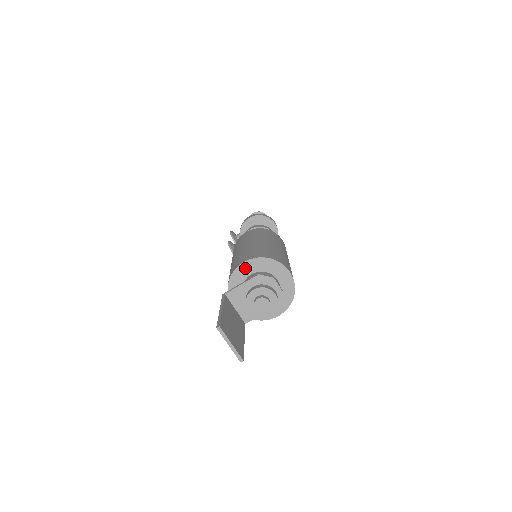
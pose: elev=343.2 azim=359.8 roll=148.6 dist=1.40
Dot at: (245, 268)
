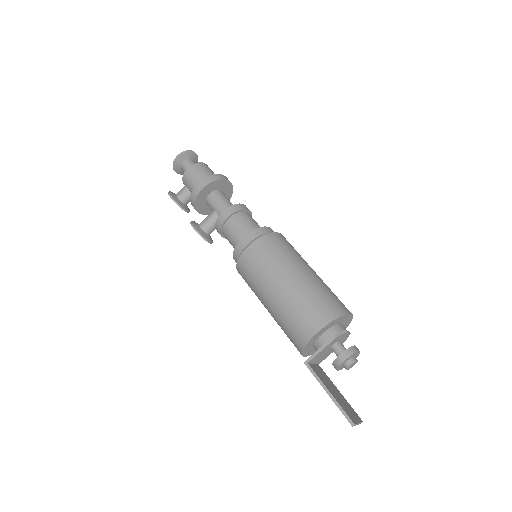
Dot at: (318, 334)
